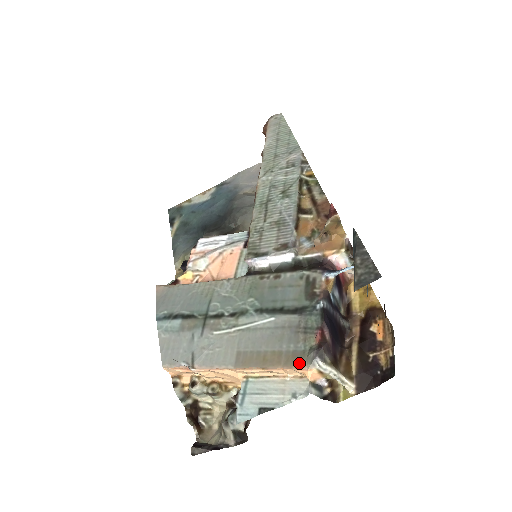
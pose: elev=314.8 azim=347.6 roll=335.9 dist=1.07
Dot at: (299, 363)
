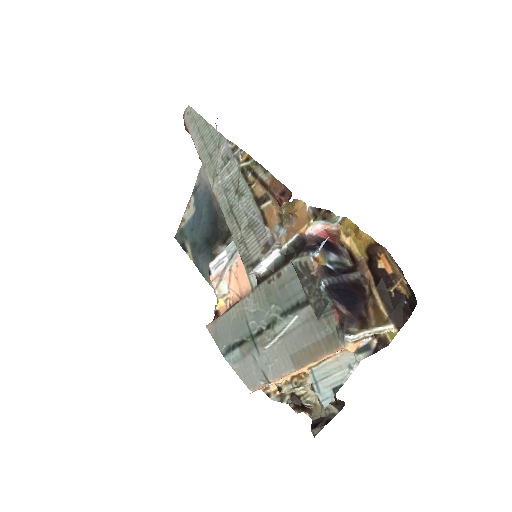
Dot at: (336, 345)
